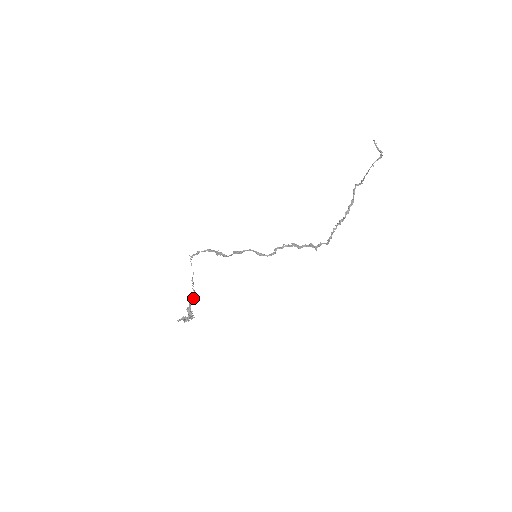
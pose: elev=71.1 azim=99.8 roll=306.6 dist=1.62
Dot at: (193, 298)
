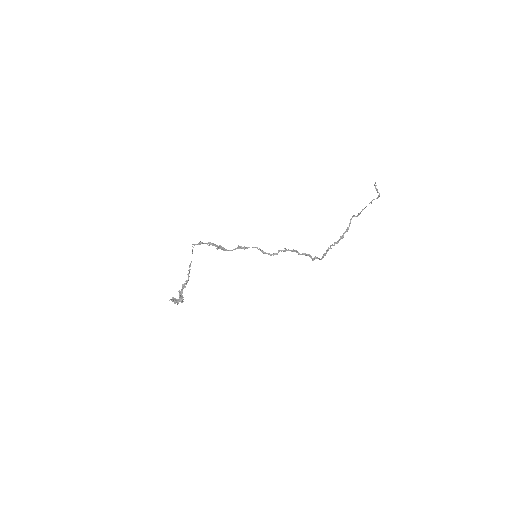
Dot at: (186, 283)
